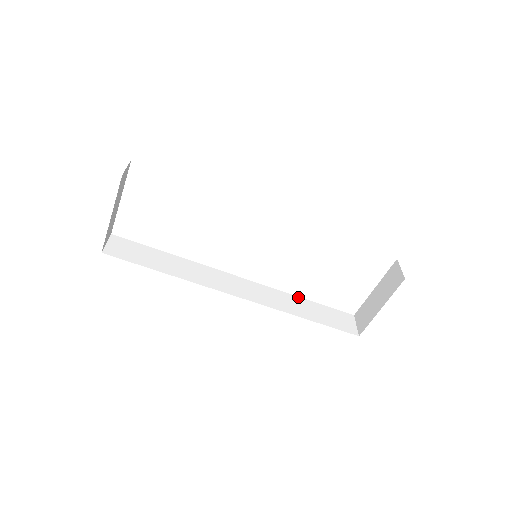
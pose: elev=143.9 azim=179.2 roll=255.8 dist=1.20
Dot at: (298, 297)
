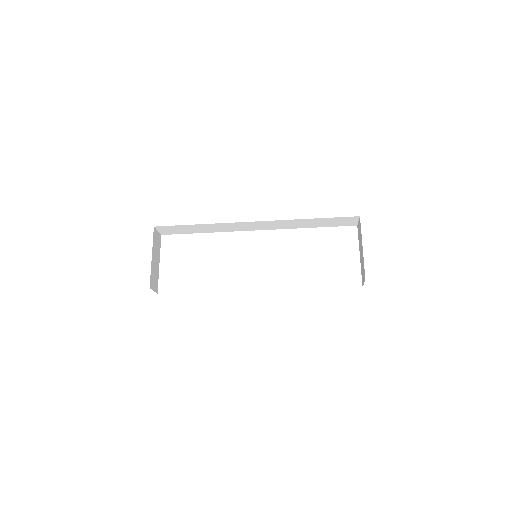
Dot at: occluded
